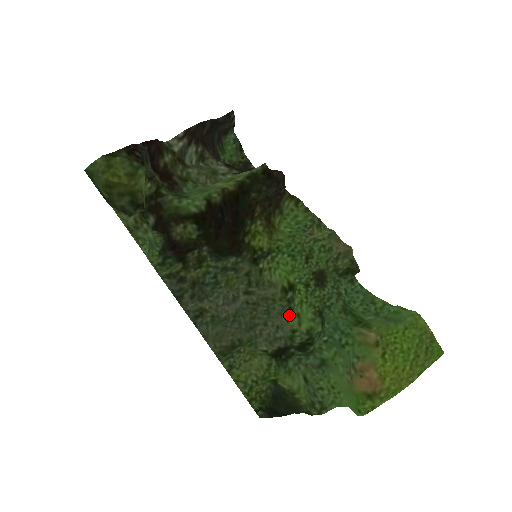
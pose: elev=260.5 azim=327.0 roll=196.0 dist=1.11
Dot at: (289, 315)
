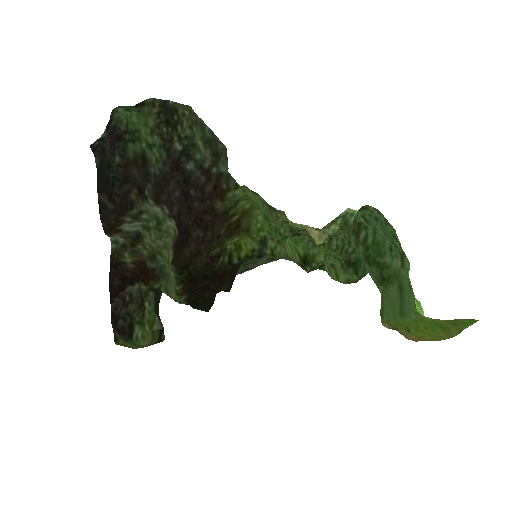
Dot at: occluded
